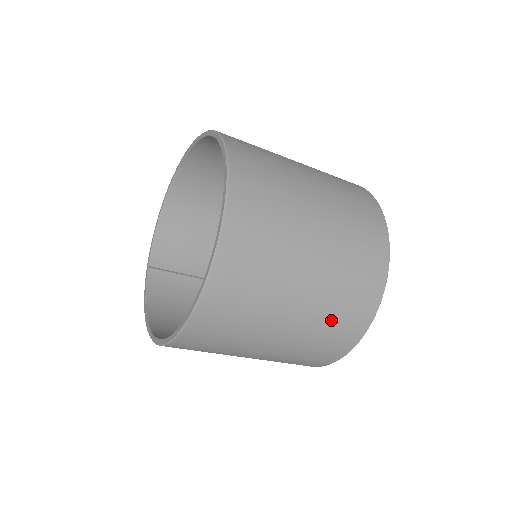
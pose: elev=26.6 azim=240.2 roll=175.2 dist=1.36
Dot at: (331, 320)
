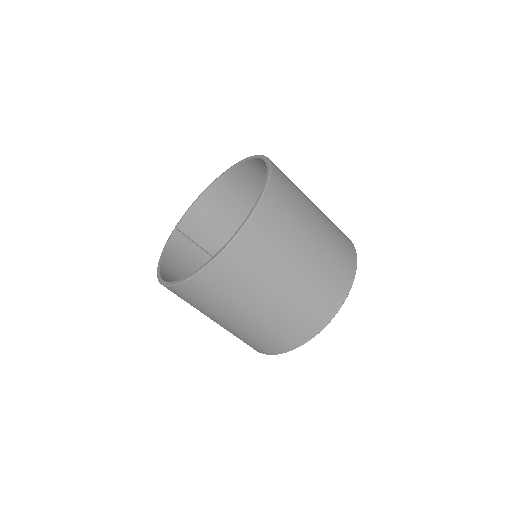
Dot at: (286, 322)
